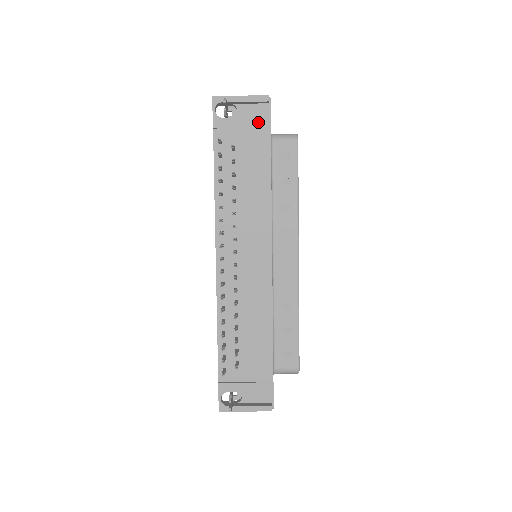
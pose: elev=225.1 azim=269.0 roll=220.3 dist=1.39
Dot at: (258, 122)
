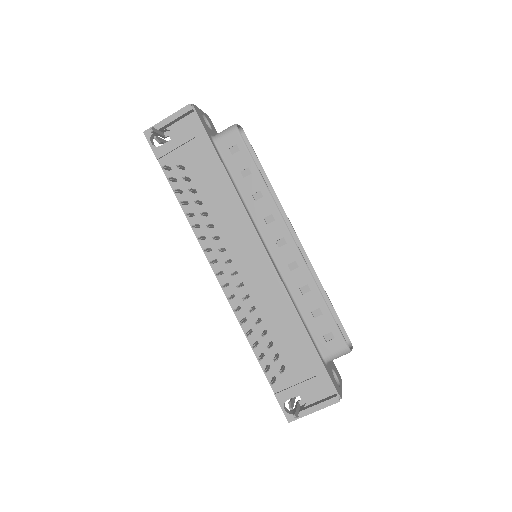
Dot at: (192, 132)
